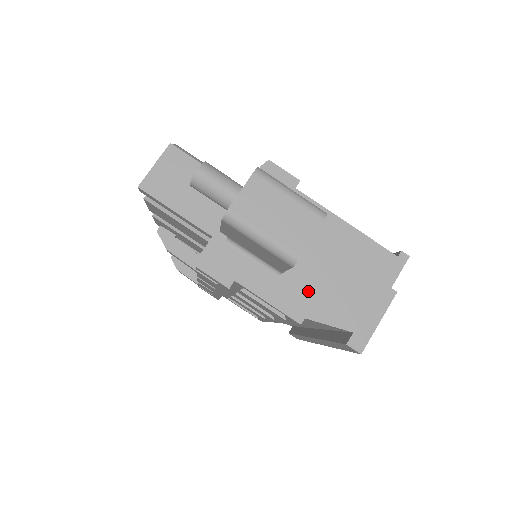
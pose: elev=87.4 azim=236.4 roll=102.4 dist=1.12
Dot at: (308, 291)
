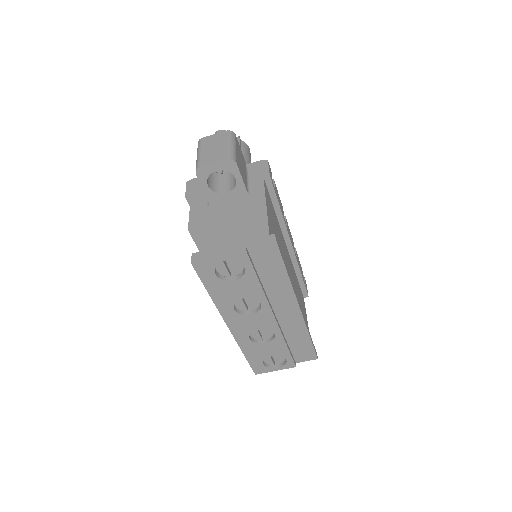
Dot at: (210, 219)
